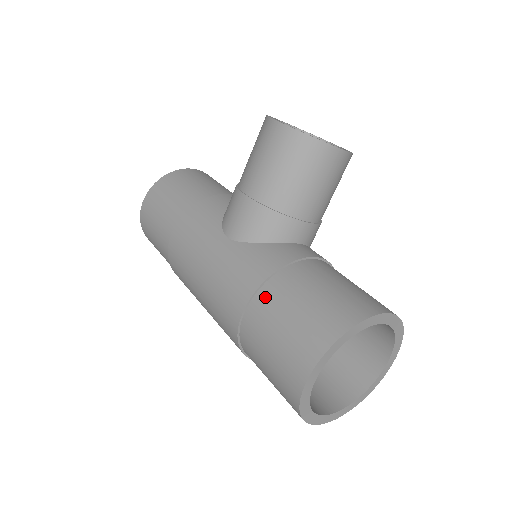
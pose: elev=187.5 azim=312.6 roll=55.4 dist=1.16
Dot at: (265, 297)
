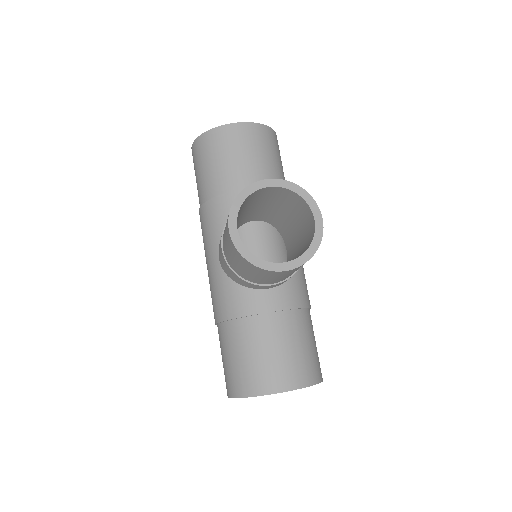
Dot at: (223, 331)
